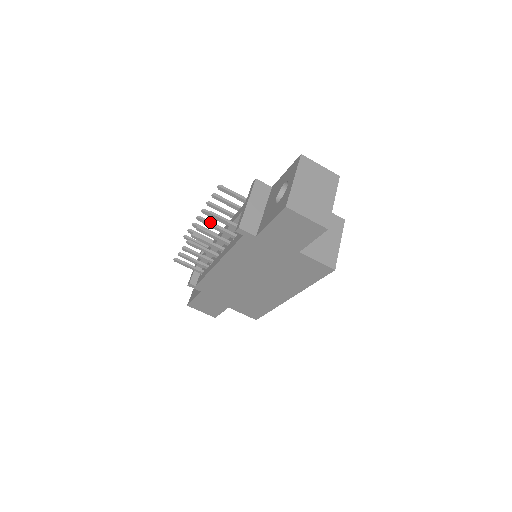
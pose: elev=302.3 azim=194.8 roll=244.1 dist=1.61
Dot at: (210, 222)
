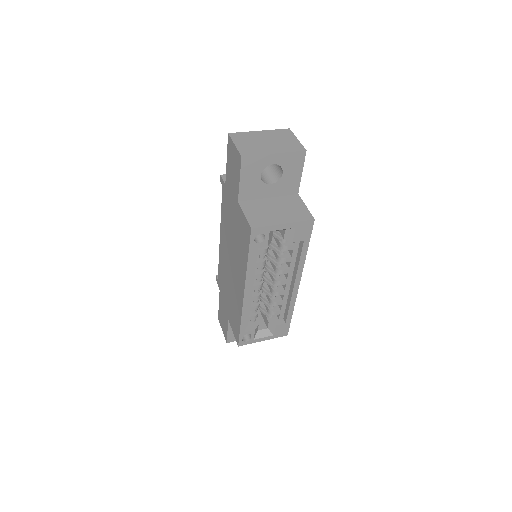
Dot at: occluded
